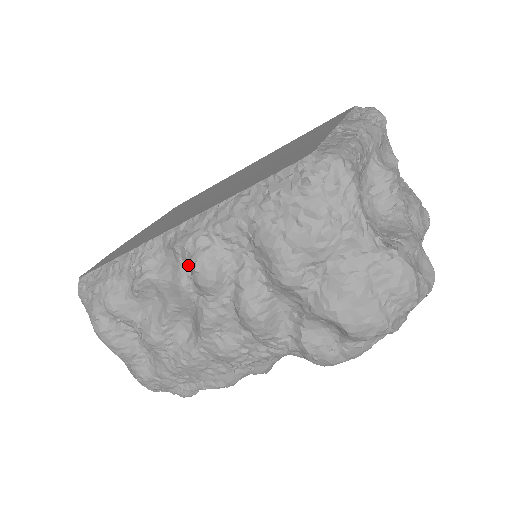
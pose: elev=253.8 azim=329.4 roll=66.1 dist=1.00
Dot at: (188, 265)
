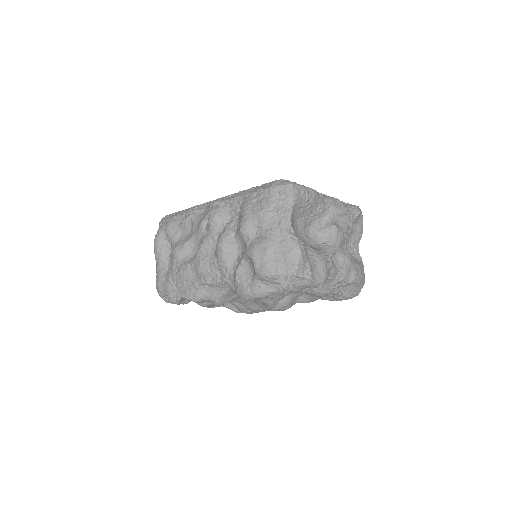
Dot at: occluded
